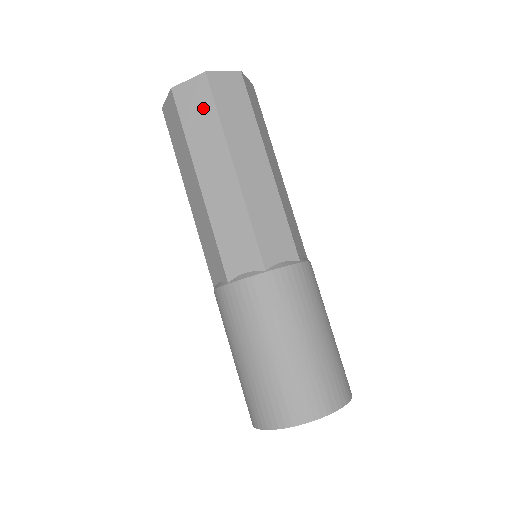
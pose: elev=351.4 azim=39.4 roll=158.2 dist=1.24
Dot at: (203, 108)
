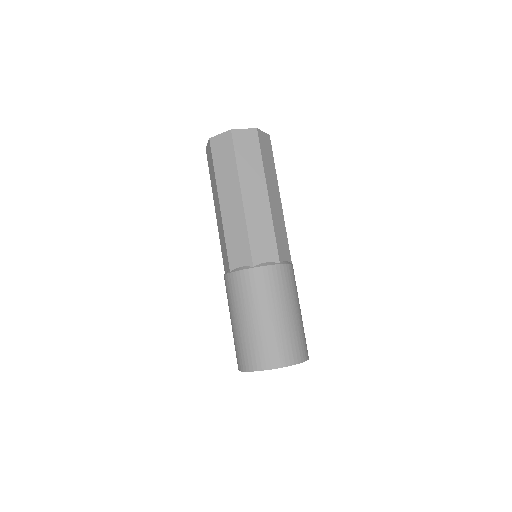
Dot at: (227, 154)
